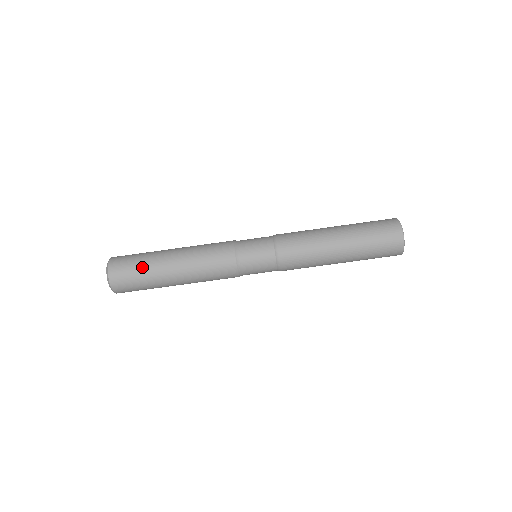
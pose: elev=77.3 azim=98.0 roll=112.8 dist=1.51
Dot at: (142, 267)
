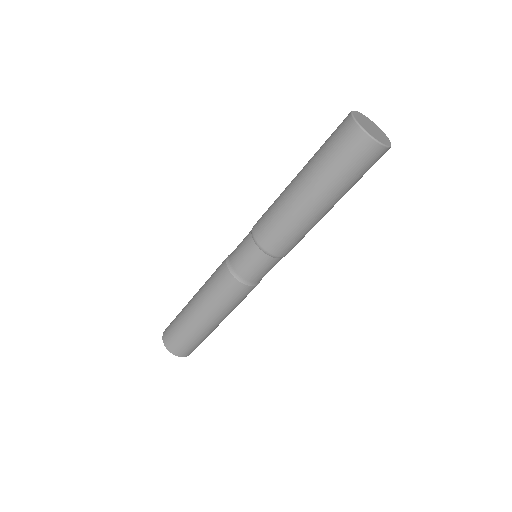
Dot at: (198, 340)
